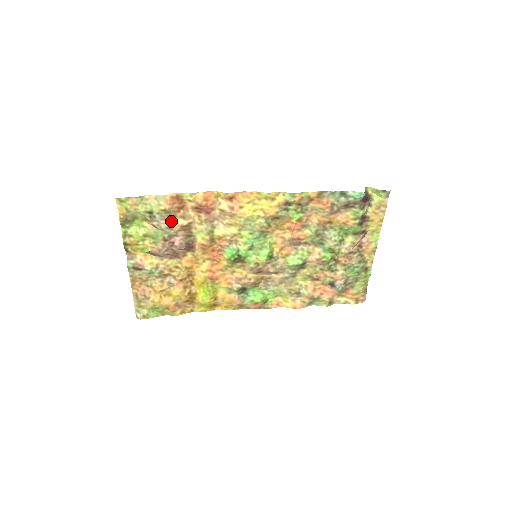
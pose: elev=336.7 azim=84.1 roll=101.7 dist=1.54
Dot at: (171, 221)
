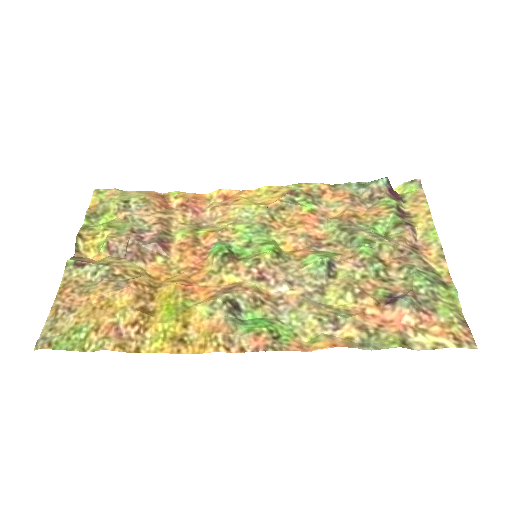
Dot at: (148, 214)
